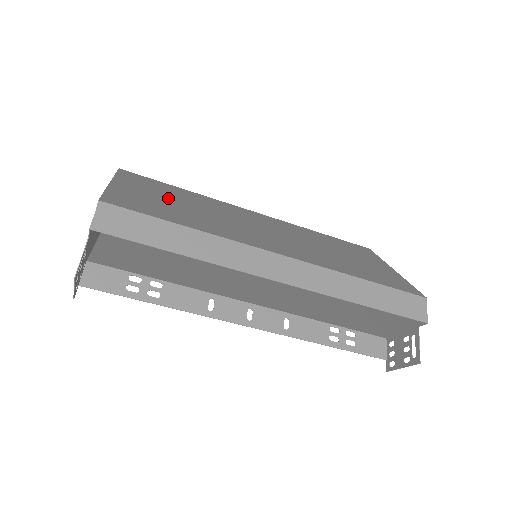
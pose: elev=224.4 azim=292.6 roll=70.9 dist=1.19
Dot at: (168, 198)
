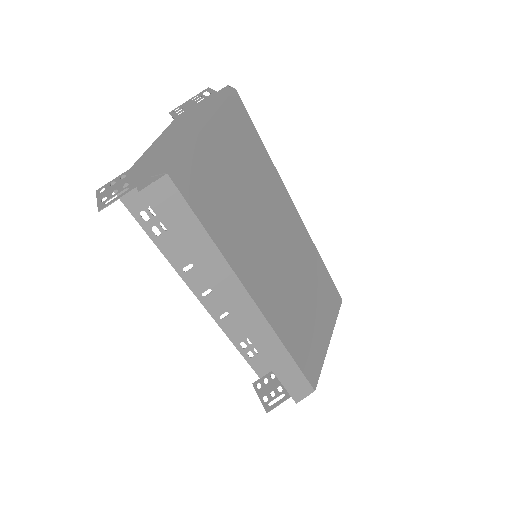
Dot at: (237, 173)
